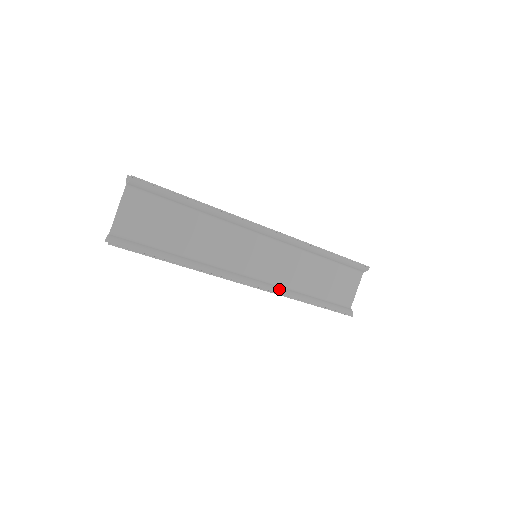
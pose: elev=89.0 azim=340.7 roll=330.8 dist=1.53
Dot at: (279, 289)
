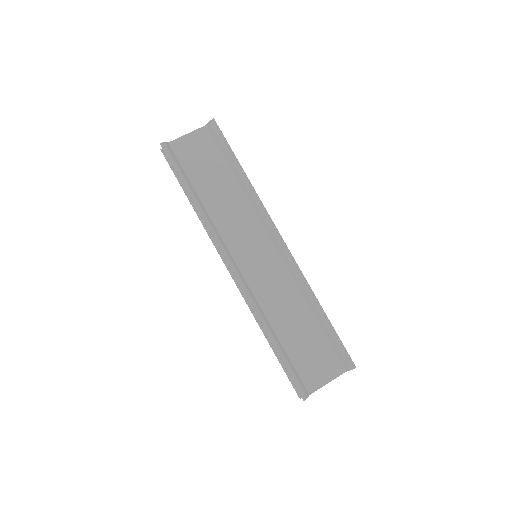
Dot at: (253, 300)
